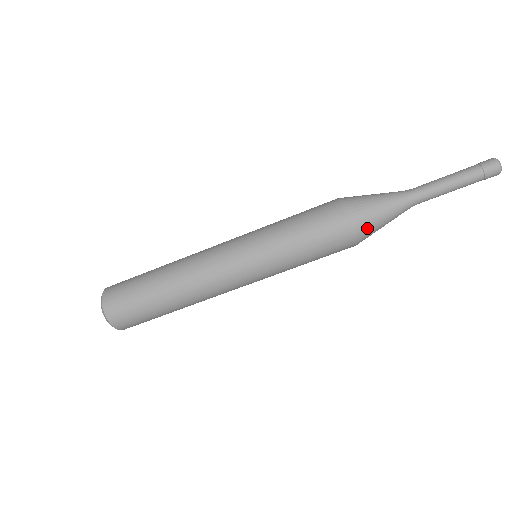
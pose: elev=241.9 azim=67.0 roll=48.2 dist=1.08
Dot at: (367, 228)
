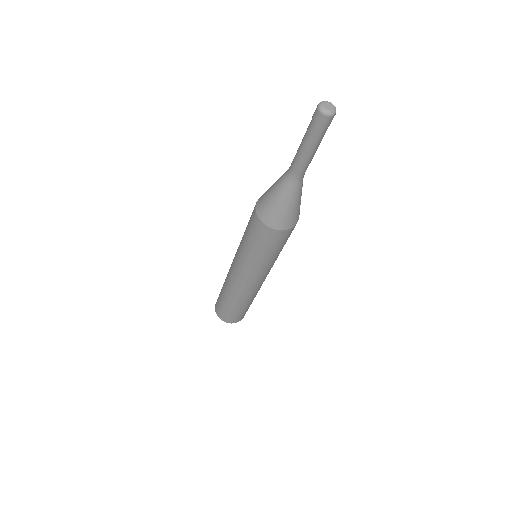
Dot at: (291, 218)
